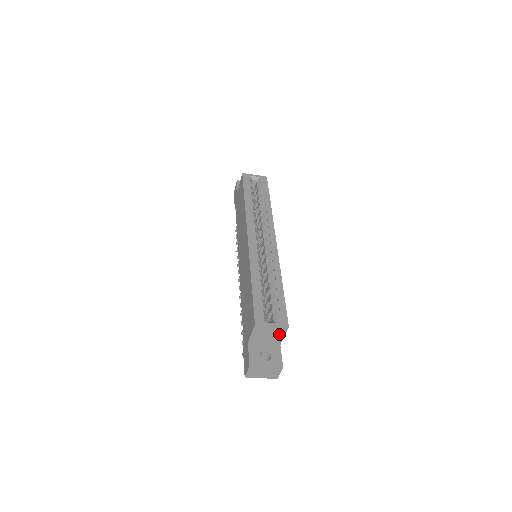
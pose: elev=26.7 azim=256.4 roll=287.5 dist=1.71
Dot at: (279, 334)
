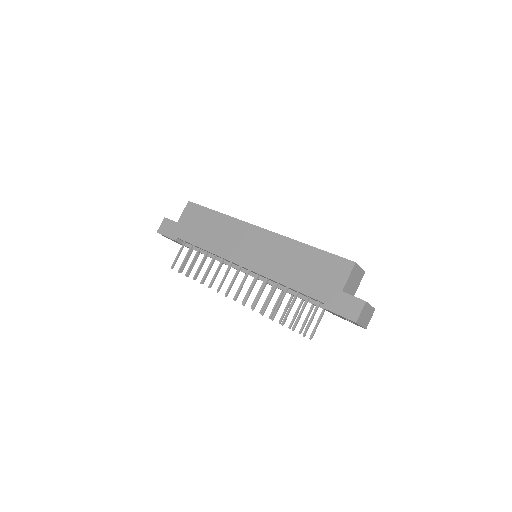
Dot at: (358, 282)
